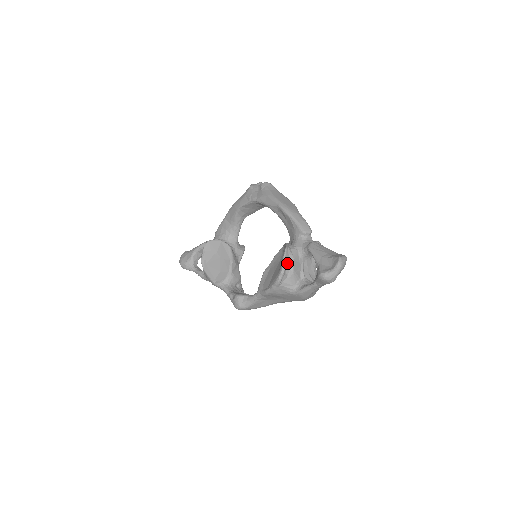
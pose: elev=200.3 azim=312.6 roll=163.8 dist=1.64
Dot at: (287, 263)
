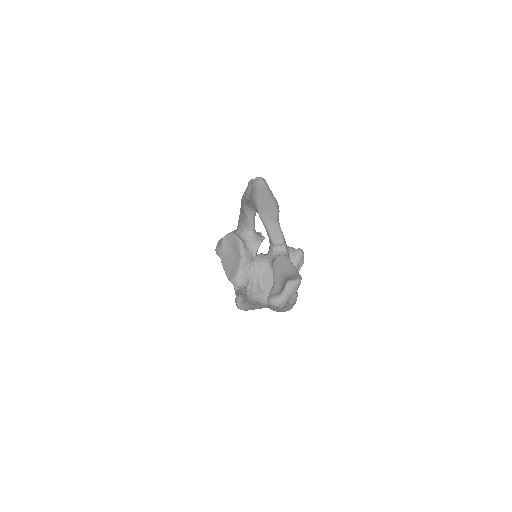
Dot at: (254, 278)
